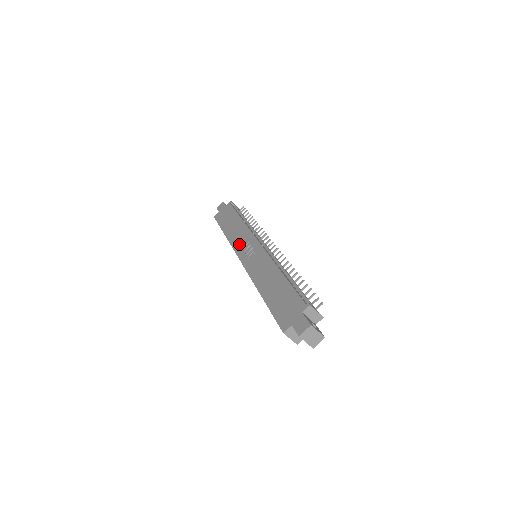
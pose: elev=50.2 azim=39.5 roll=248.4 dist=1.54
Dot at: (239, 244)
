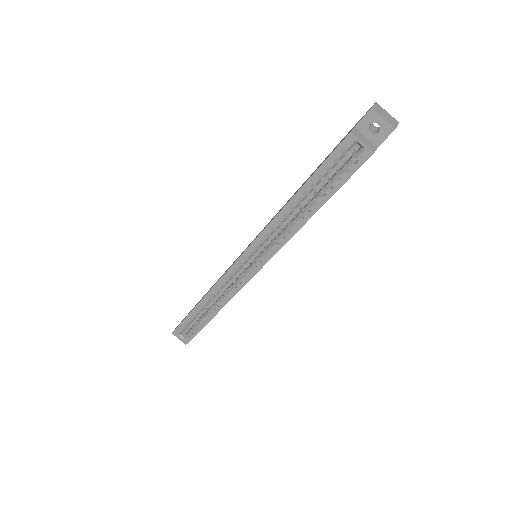
Dot at: occluded
